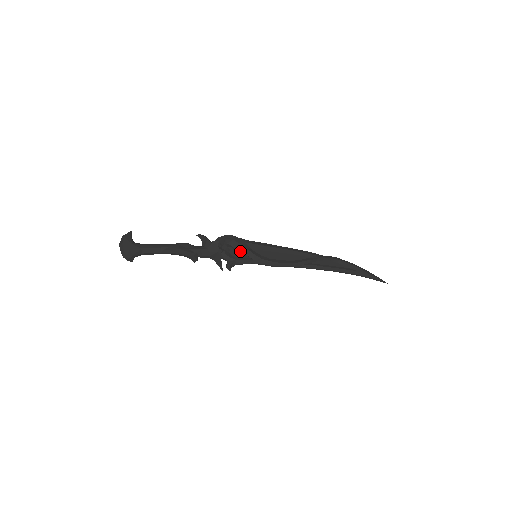
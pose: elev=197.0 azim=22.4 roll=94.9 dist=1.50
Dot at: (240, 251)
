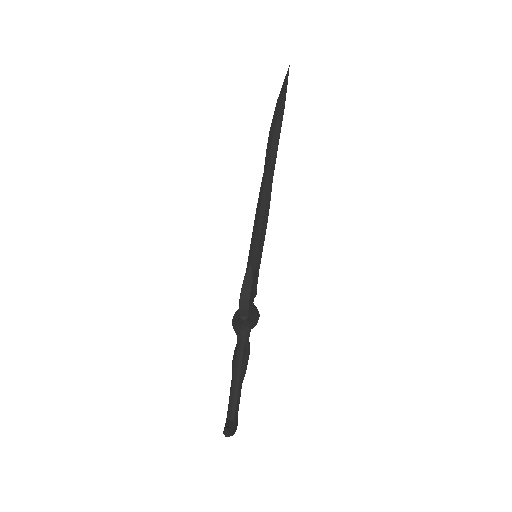
Dot at: occluded
